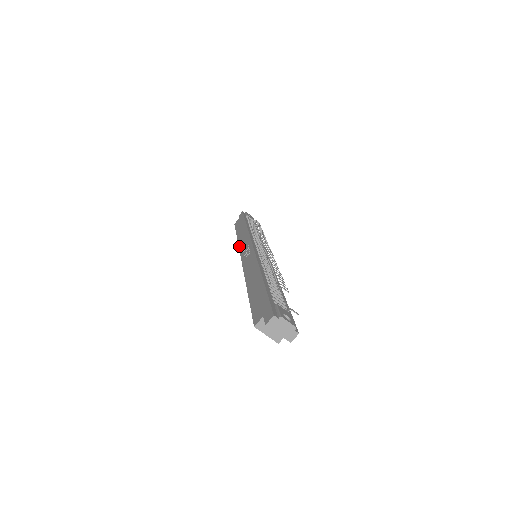
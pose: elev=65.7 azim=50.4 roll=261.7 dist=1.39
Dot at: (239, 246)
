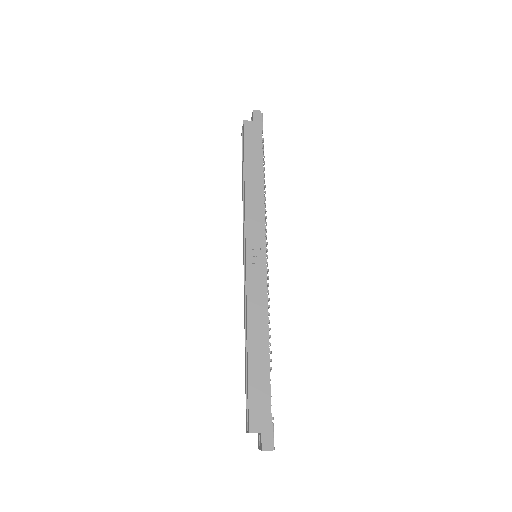
Dot at: (247, 215)
